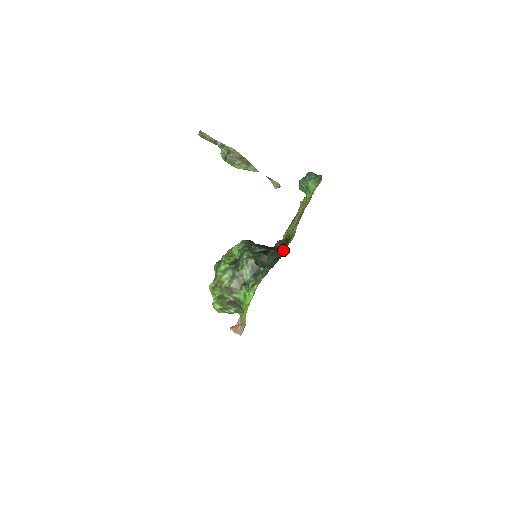
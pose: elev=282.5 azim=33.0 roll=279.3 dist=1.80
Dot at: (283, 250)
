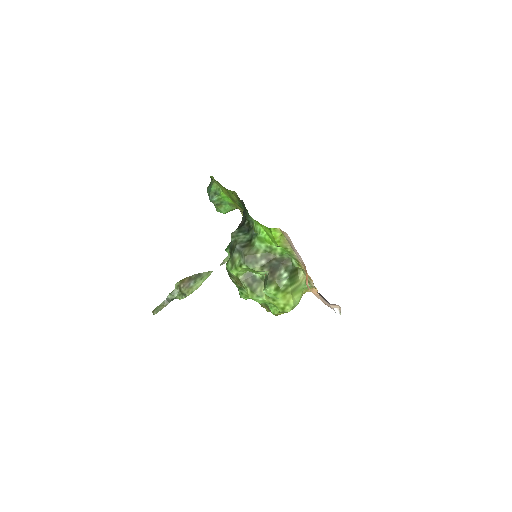
Dot at: (241, 202)
